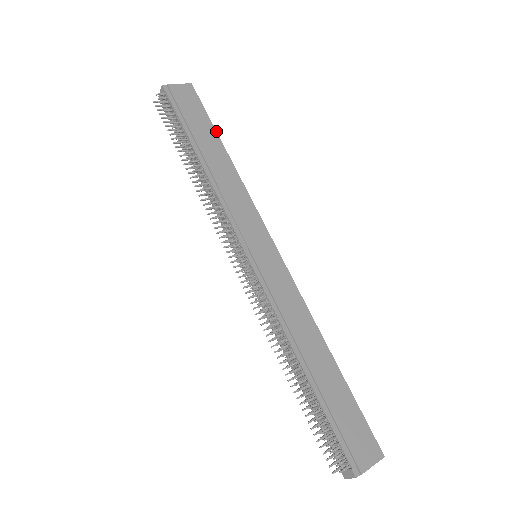
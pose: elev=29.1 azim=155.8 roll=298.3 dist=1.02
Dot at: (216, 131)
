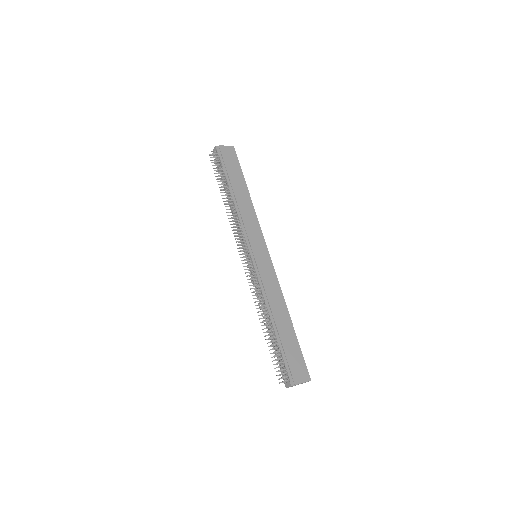
Dot at: (244, 178)
